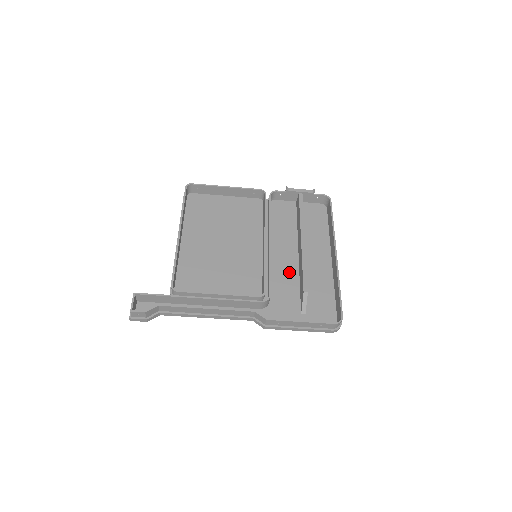
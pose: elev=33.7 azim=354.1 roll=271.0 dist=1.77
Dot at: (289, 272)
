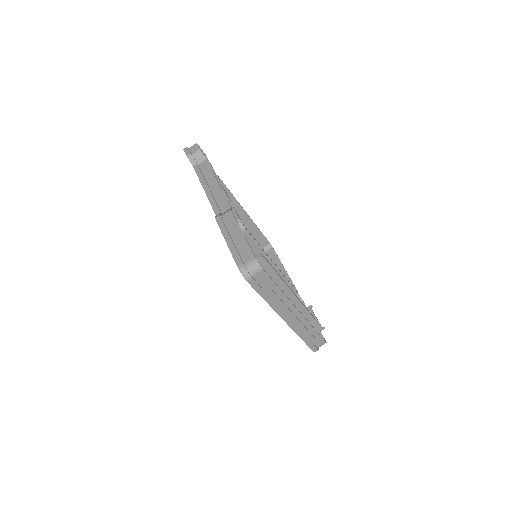
Dot at: occluded
